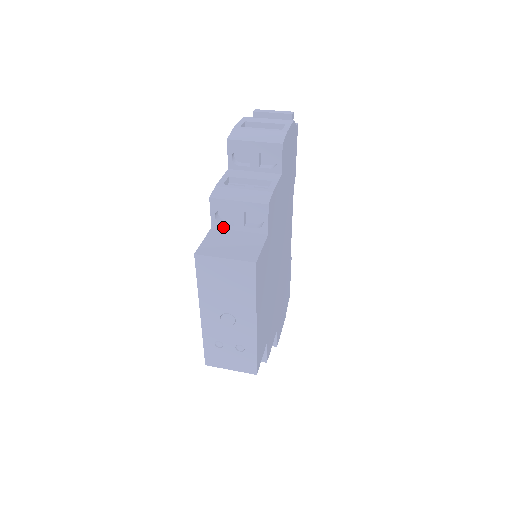
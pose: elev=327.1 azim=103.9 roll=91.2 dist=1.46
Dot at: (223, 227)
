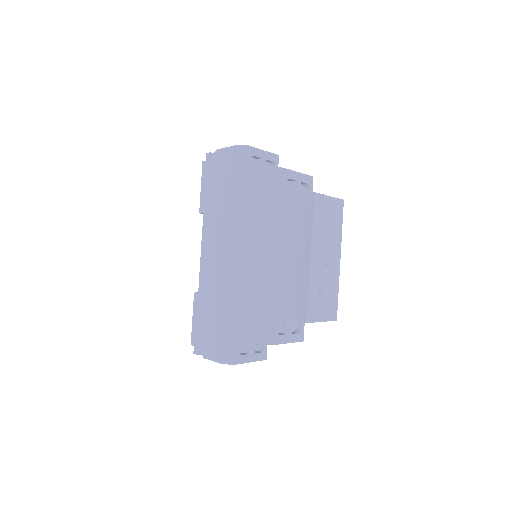
Dot at: occluded
